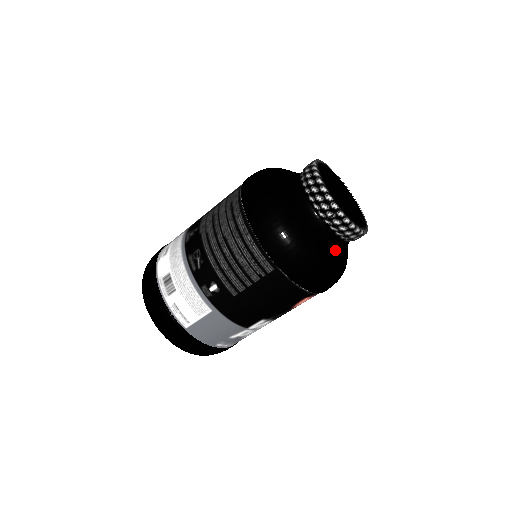
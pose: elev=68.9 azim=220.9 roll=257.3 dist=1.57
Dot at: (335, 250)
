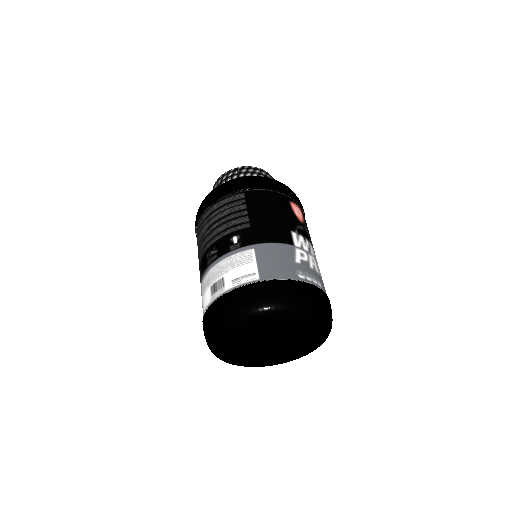
Dot at: occluded
